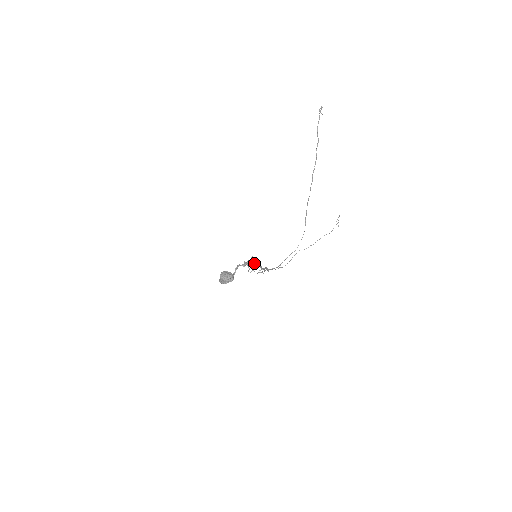
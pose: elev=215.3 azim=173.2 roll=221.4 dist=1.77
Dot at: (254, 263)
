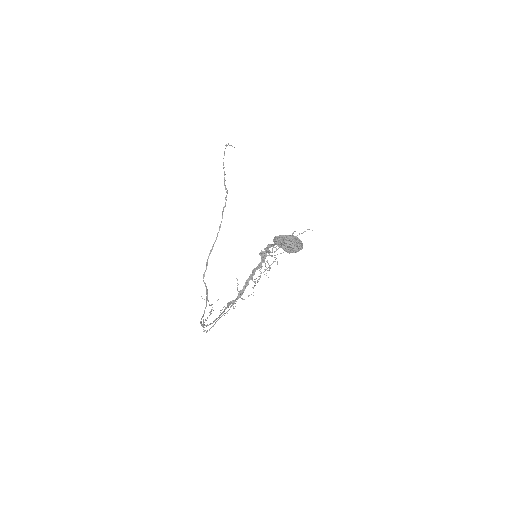
Dot at: (261, 263)
